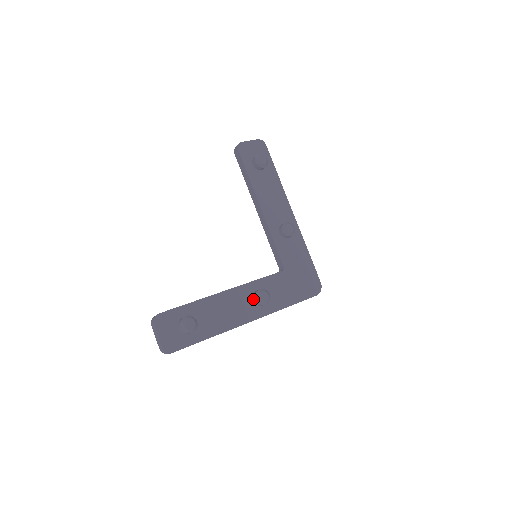
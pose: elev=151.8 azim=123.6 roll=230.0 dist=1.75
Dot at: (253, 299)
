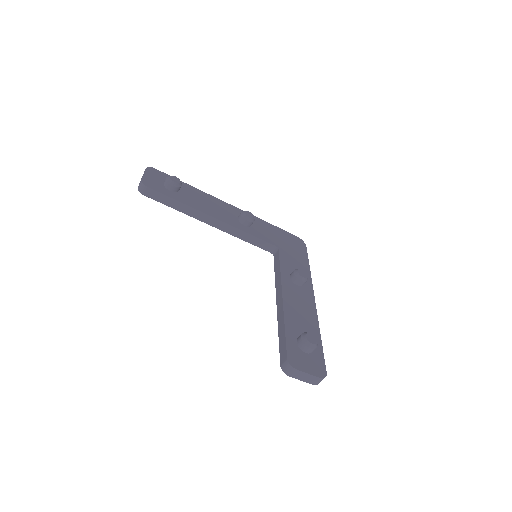
Dot at: (297, 284)
